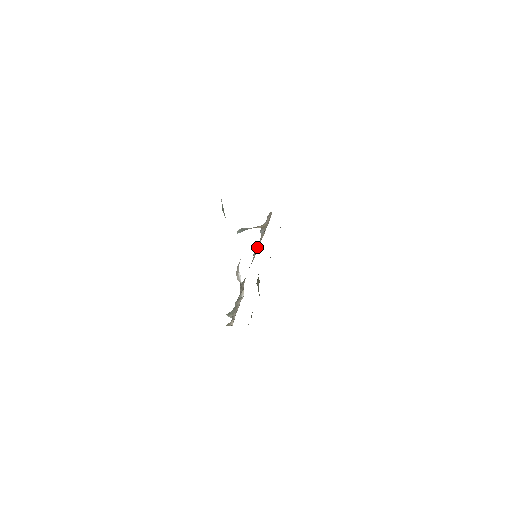
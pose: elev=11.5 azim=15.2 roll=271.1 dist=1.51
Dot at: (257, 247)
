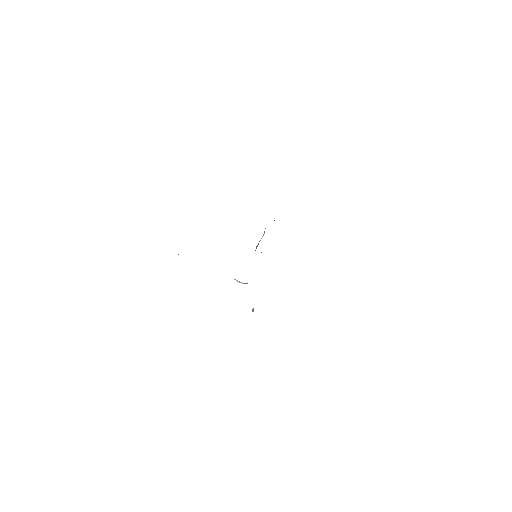
Dot at: occluded
